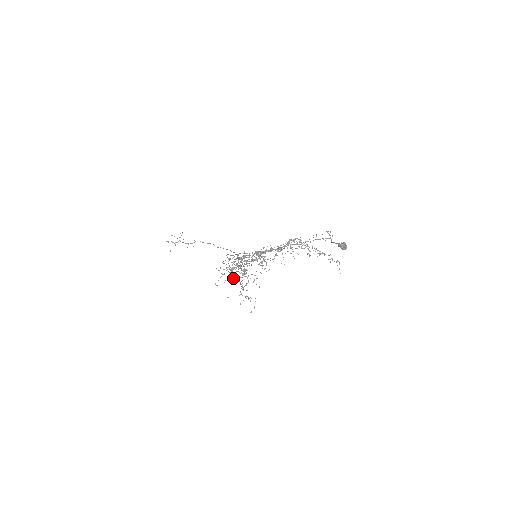
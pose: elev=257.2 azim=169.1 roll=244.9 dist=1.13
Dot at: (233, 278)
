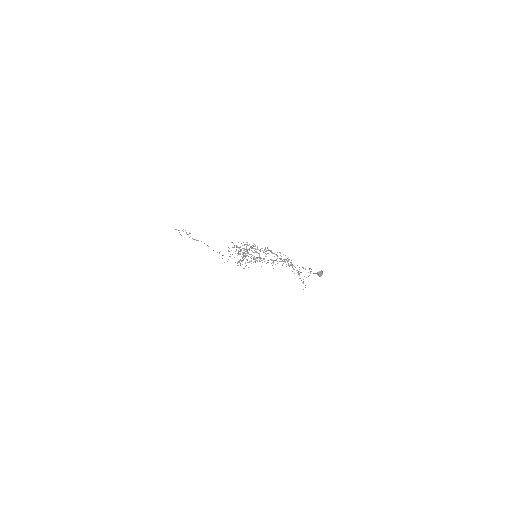
Dot at: (244, 248)
